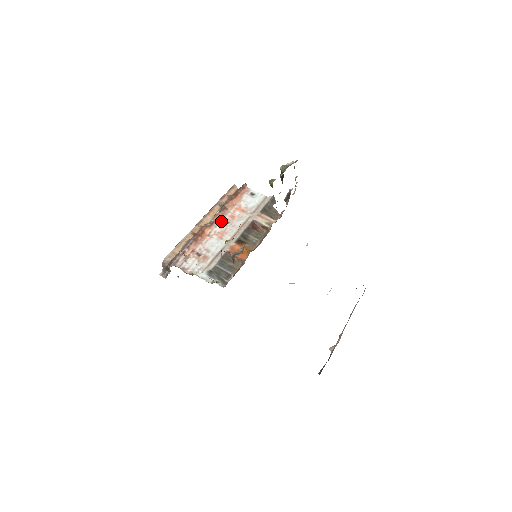
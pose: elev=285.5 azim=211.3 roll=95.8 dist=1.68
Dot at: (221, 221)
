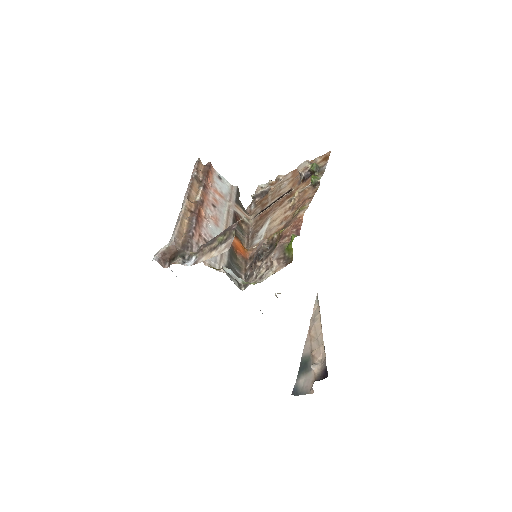
Dot at: (208, 202)
